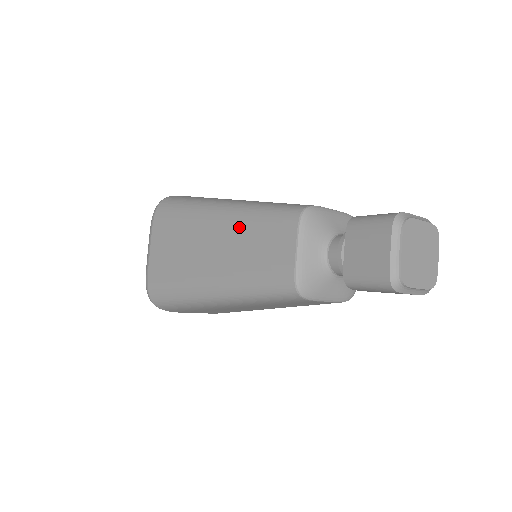
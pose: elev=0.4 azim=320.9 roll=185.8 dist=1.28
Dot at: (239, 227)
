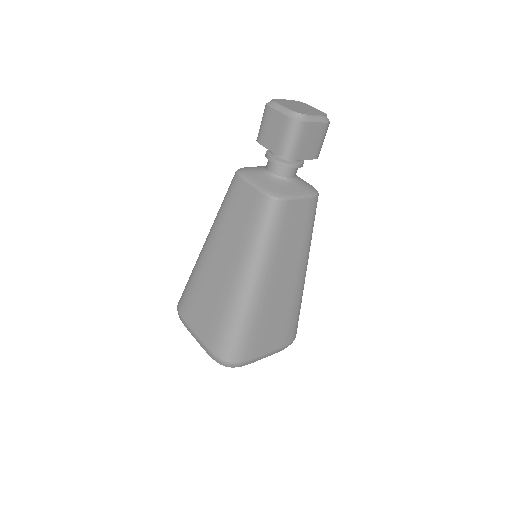
Dot at: (220, 229)
